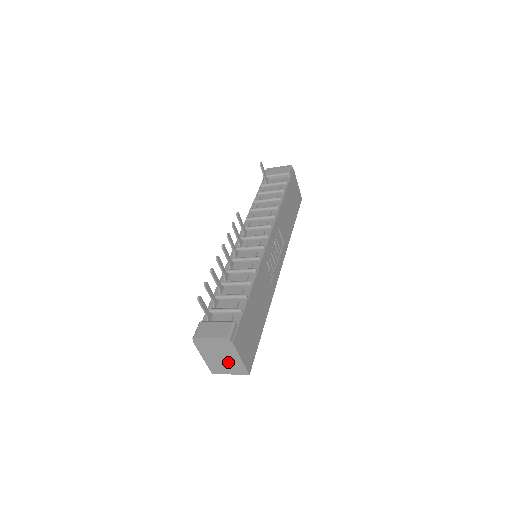
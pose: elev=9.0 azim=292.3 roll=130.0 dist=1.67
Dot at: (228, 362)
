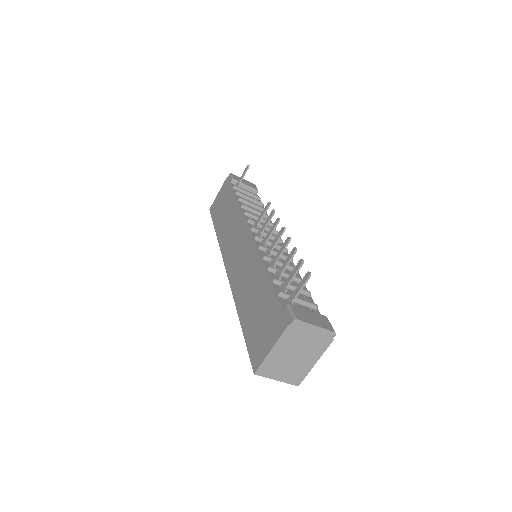
Dot at: (296, 363)
